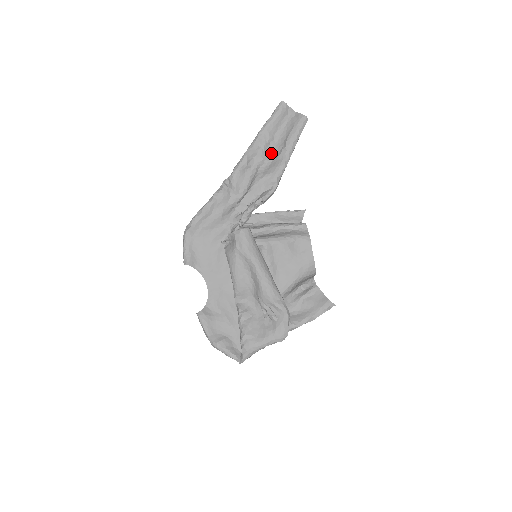
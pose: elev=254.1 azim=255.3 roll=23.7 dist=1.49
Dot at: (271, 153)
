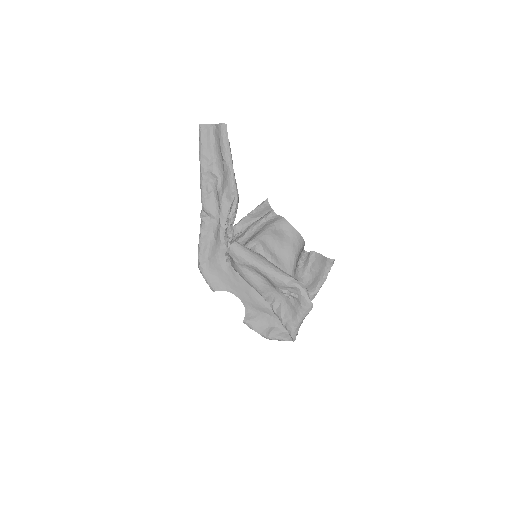
Dot at: (218, 170)
